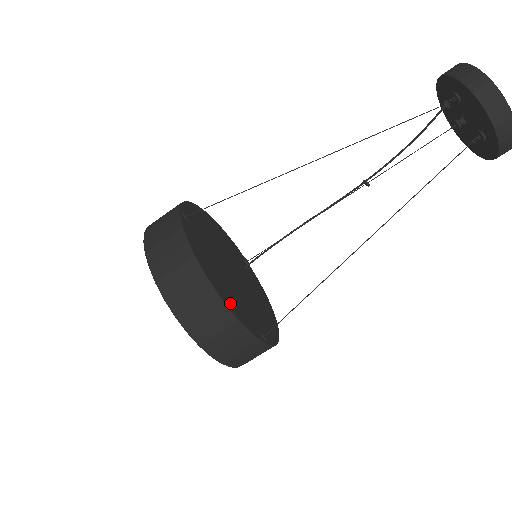
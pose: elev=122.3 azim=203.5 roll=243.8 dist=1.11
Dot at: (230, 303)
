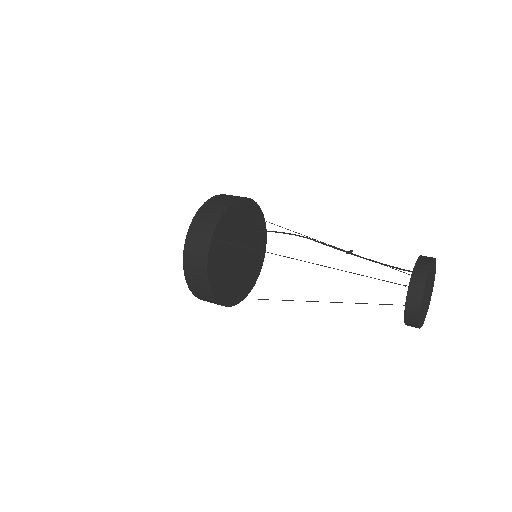
Dot at: (221, 296)
